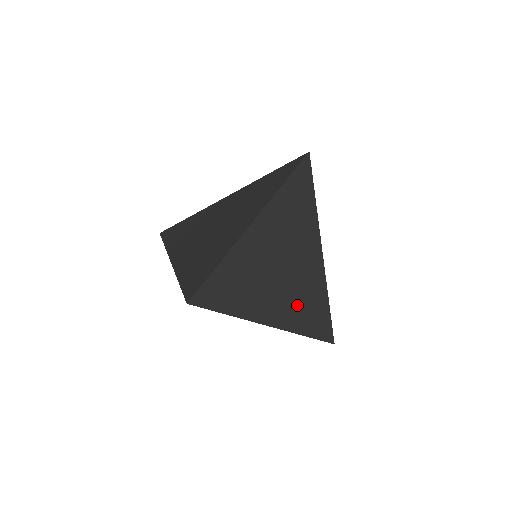
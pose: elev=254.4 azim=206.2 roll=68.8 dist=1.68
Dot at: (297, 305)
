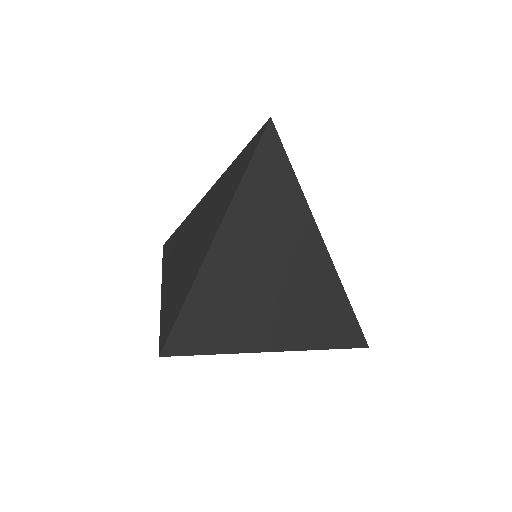
Dot at: (303, 316)
